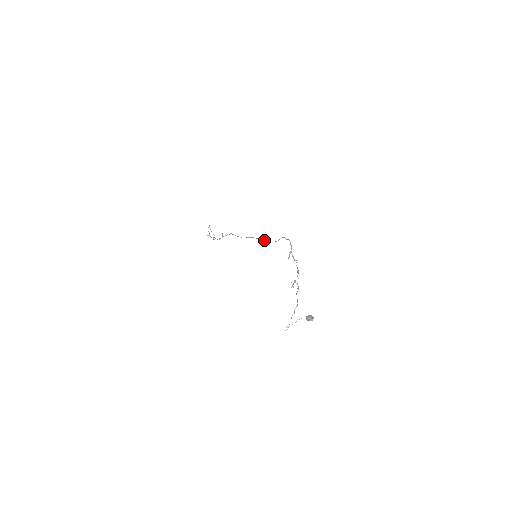
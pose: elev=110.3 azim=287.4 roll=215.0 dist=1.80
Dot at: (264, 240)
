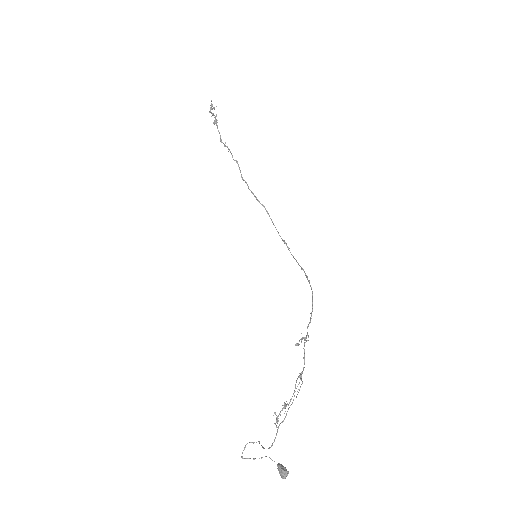
Dot at: occluded
